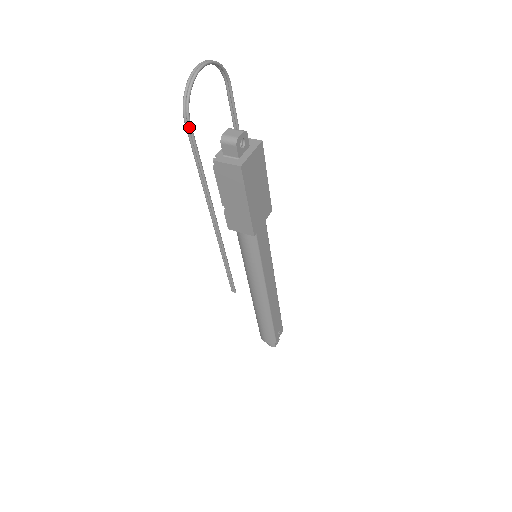
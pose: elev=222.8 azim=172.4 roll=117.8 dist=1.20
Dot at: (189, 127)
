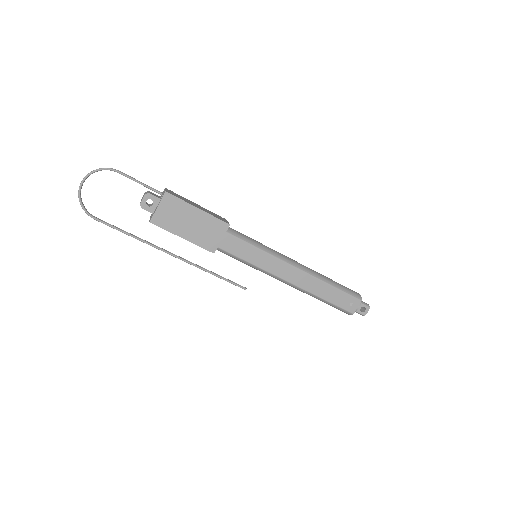
Dot at: (97, 220)
